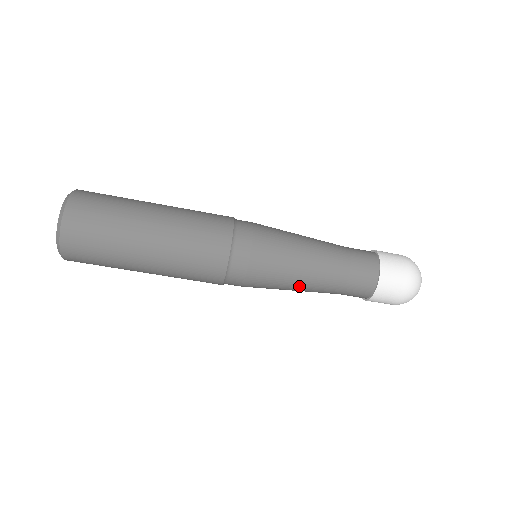
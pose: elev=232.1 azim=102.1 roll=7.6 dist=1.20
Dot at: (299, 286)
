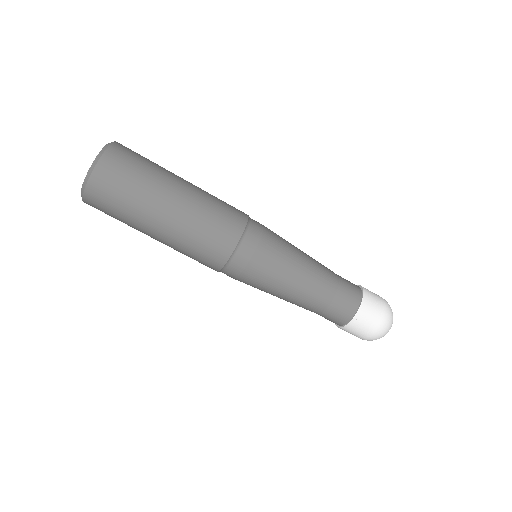
Dot at: (287, 294)
